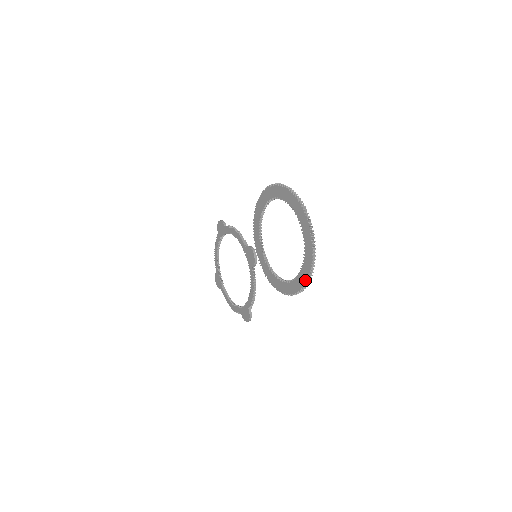
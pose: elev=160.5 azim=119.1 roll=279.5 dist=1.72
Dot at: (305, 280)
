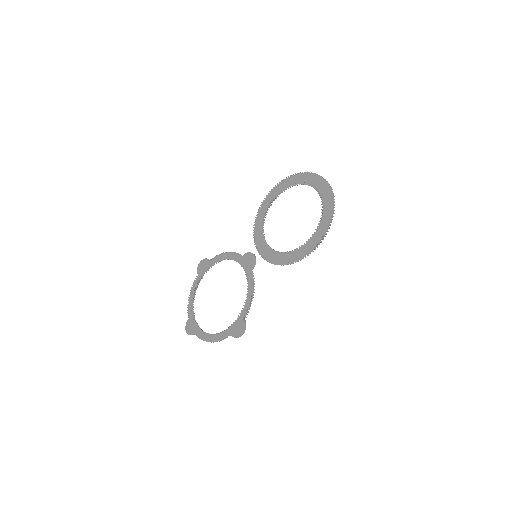
Dot at: (326, 226)
